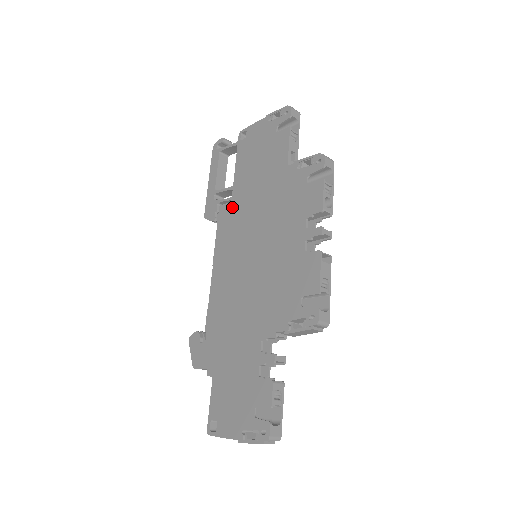
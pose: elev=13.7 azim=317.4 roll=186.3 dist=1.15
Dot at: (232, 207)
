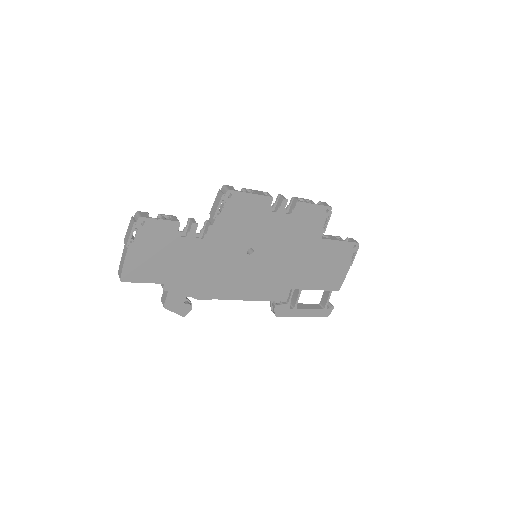
Dot at: occluded
